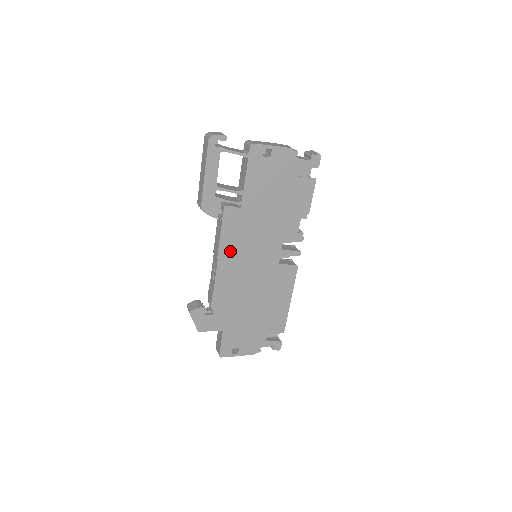
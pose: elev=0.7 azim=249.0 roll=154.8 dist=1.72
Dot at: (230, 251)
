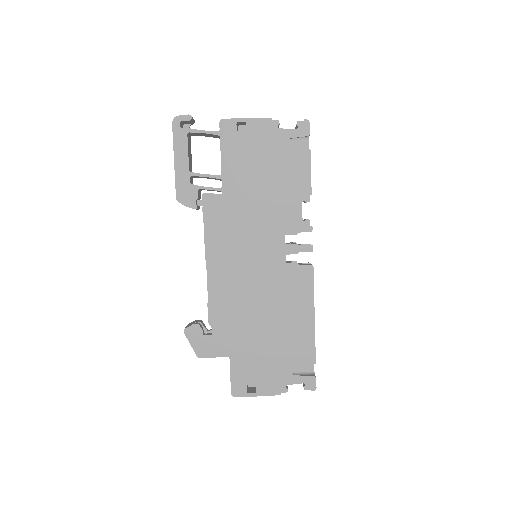
Dot at: (219, 249)
